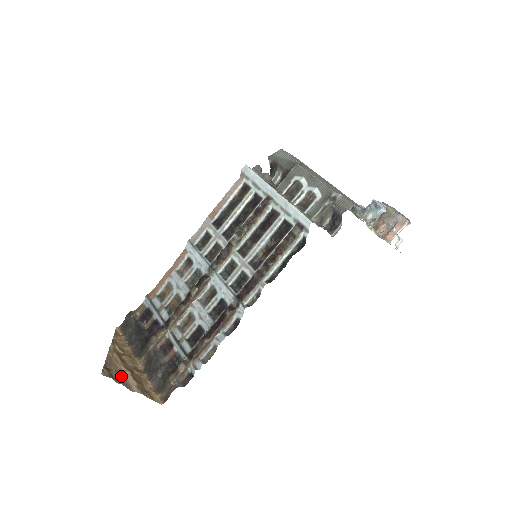
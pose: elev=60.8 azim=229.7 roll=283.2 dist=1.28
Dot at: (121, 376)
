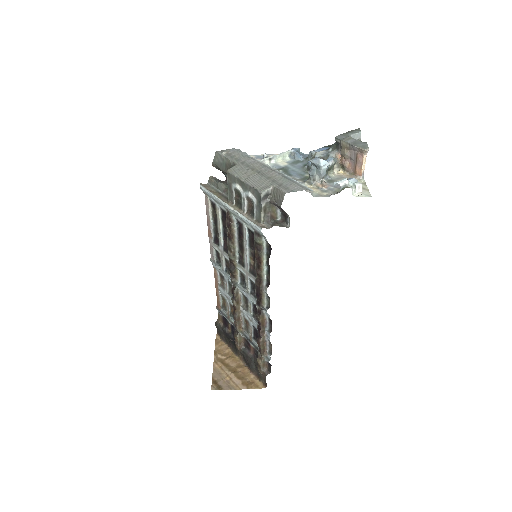
Dot at: (228, 381)
